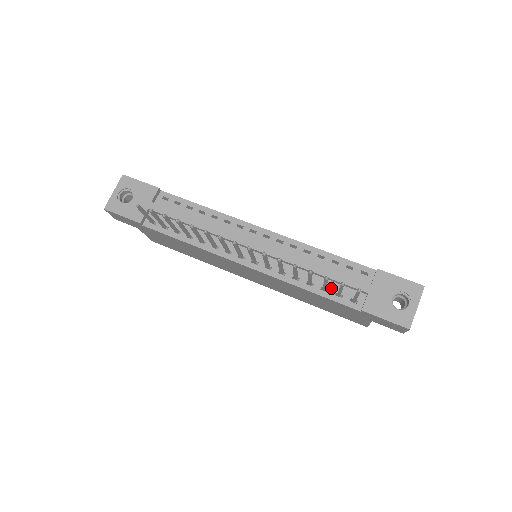
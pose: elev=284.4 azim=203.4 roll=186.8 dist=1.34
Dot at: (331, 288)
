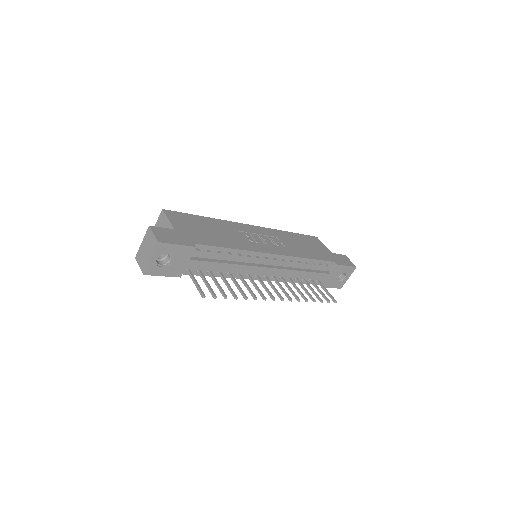
Dot at: (308, 278)
